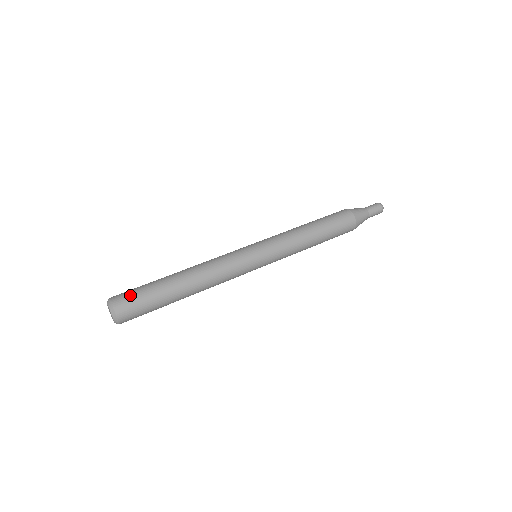
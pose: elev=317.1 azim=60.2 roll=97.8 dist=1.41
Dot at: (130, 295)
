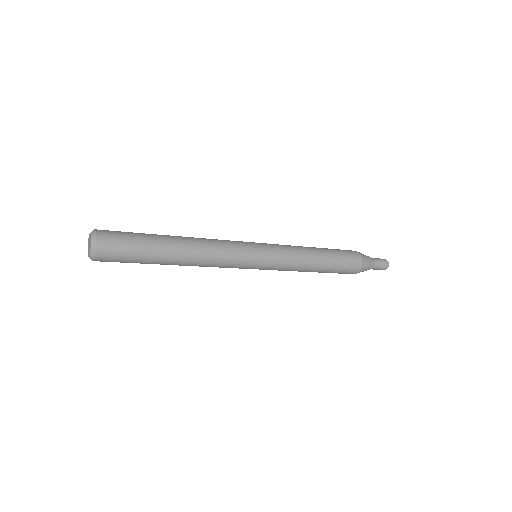
Dot at: (118, 233)
